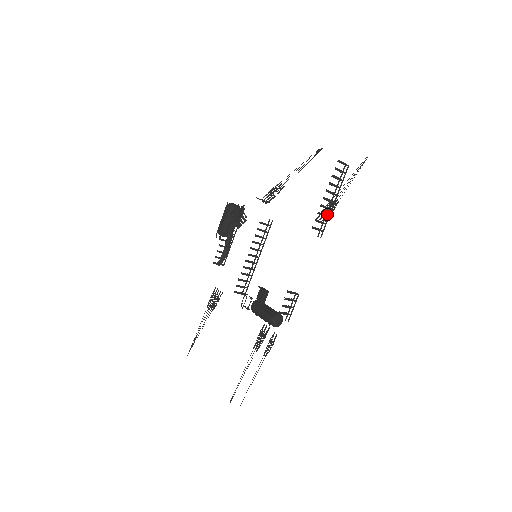
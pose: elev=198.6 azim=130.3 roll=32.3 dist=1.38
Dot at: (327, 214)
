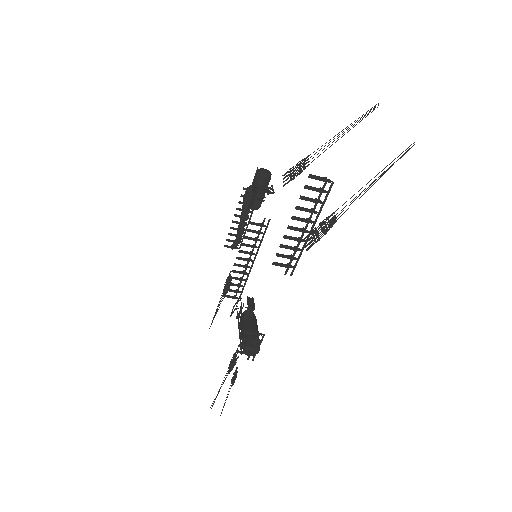
Dot at: (314, 238)
